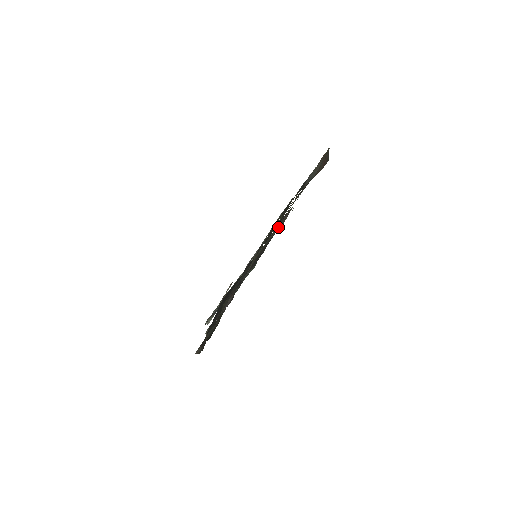
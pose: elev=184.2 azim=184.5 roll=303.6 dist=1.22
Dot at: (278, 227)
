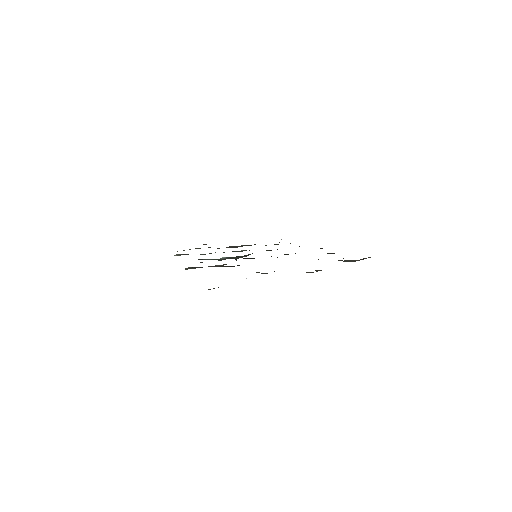
Dot at: occluded
